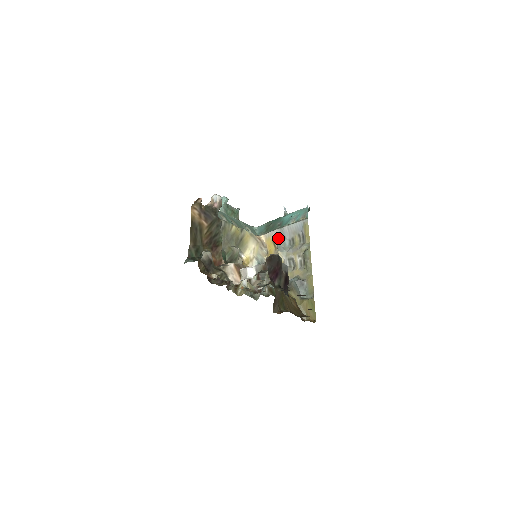
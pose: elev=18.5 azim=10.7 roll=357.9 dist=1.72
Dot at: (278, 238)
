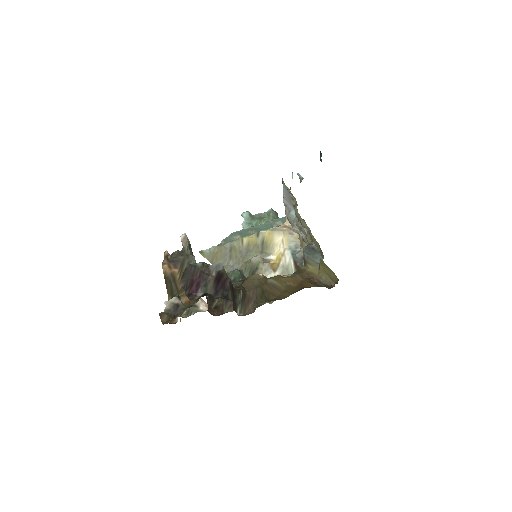
Dot at: occluded
